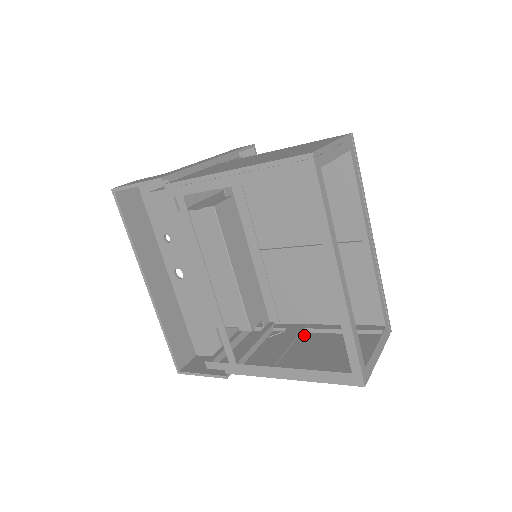
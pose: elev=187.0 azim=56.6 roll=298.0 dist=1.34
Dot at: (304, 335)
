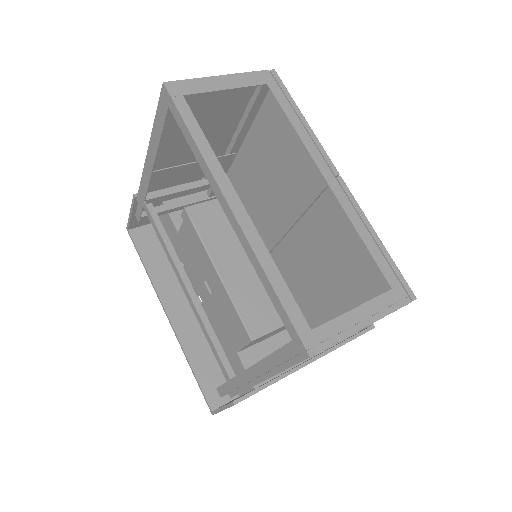
Dot at: occluded
